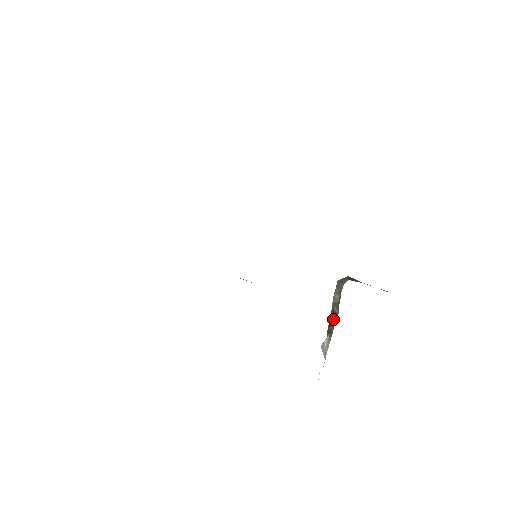
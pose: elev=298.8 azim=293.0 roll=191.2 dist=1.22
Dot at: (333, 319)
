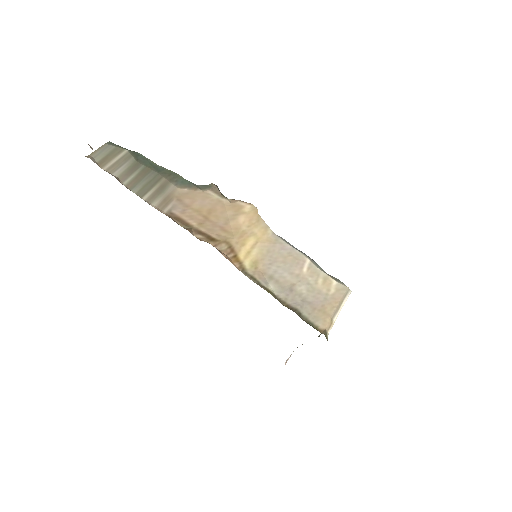
Dot at: occluded
